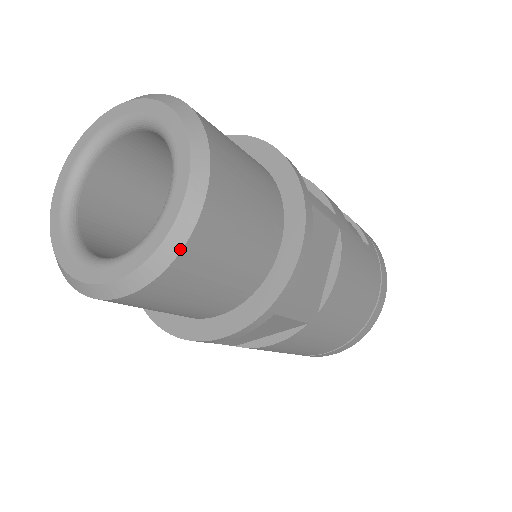
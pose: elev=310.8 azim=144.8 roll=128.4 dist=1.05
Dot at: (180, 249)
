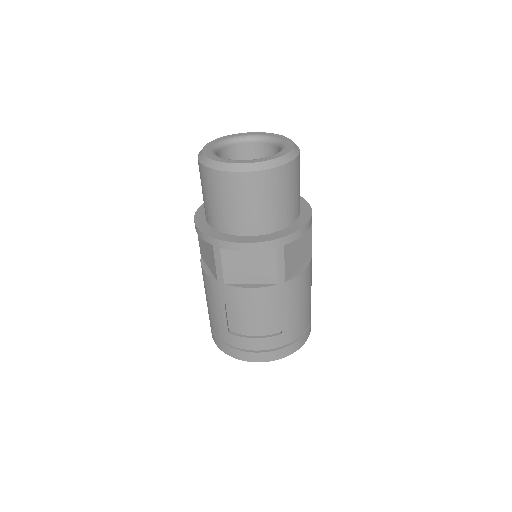
Dot at: (299, 149)
